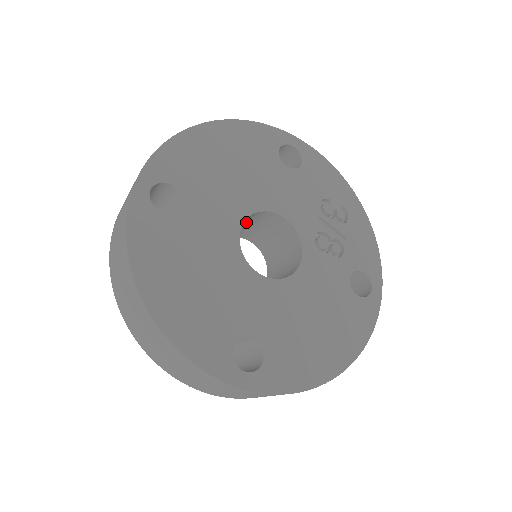
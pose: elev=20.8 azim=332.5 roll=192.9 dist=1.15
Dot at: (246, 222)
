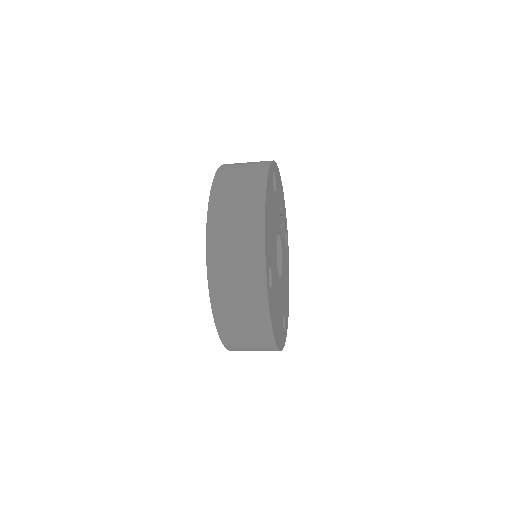
Dot at: occluded
